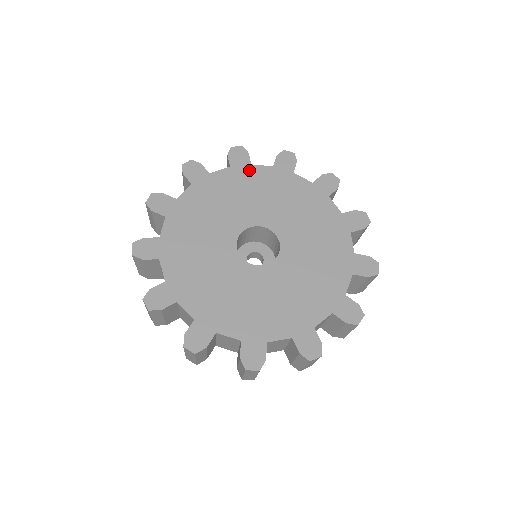
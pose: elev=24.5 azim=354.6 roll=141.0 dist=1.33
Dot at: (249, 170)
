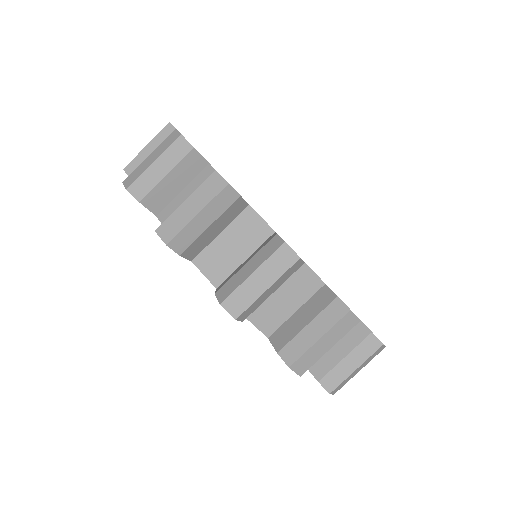
Dot at: occluded
